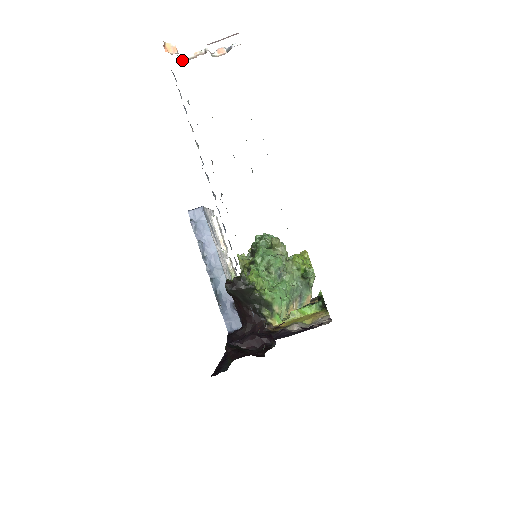
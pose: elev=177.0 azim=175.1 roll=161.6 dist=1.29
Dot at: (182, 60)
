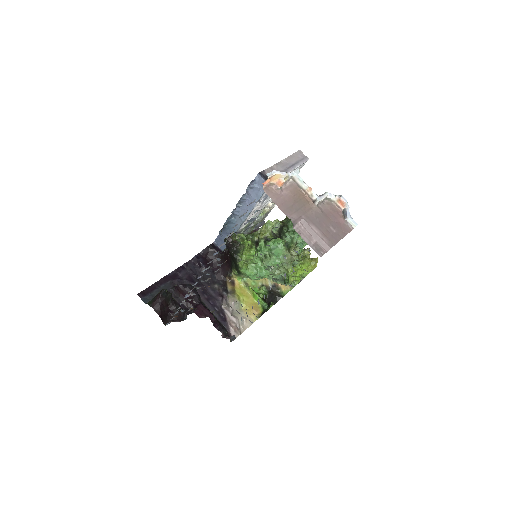
Dot at: (294, 178)
